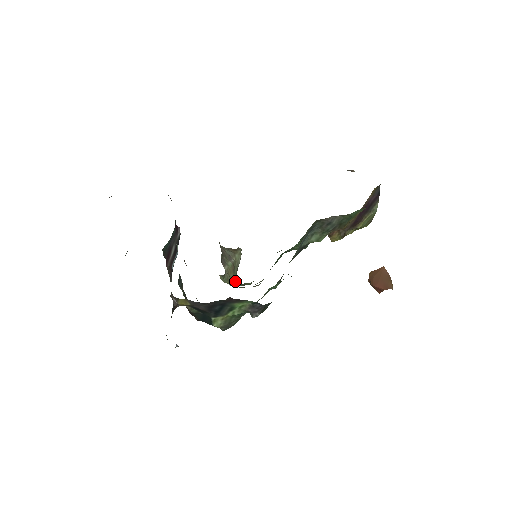
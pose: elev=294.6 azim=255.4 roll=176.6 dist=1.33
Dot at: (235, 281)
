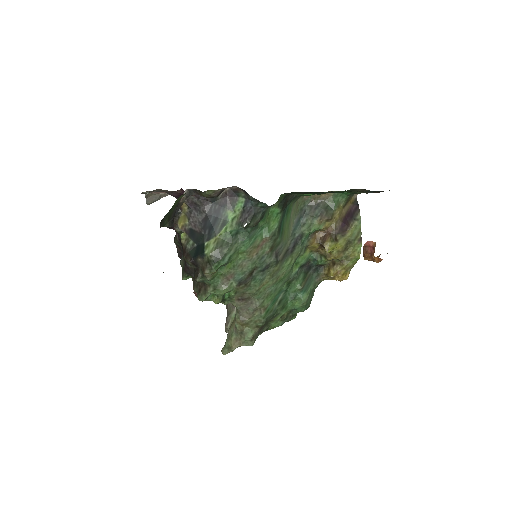
Dot at: (236, 311)
